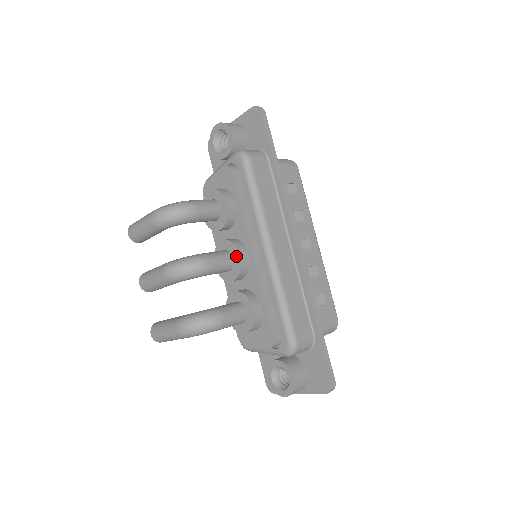
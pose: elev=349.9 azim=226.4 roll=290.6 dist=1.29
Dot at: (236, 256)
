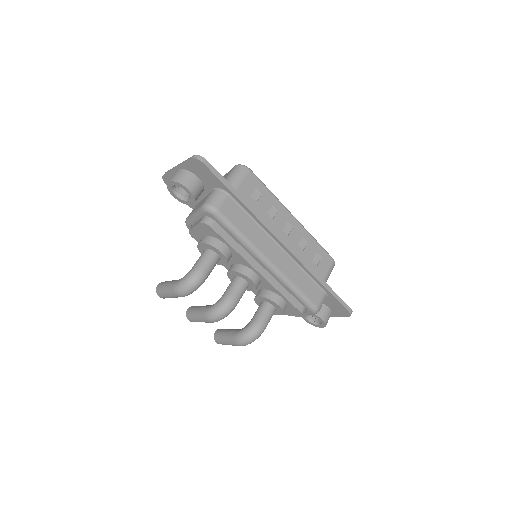
Dot at: (248, 280)
